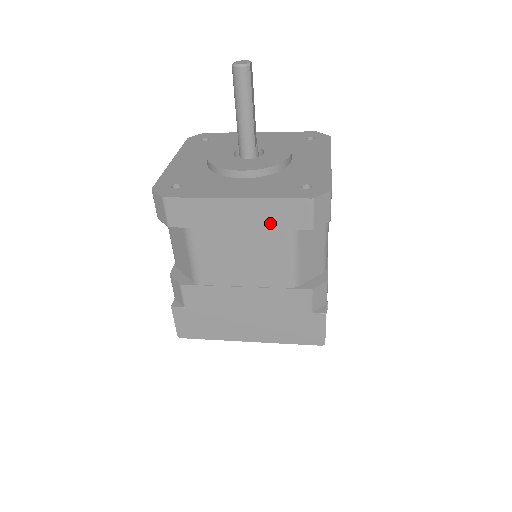
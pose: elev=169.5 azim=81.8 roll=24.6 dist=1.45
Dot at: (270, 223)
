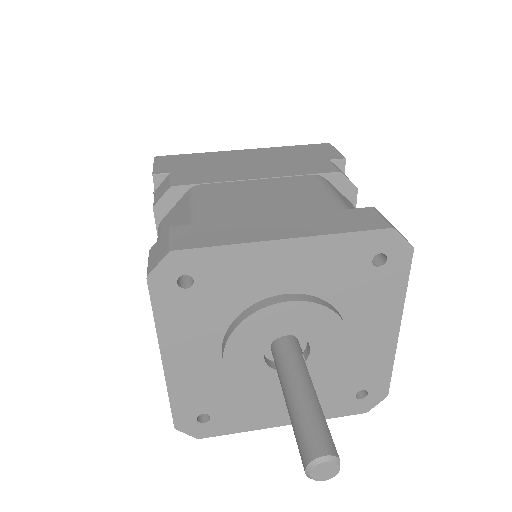
Dot at: occluded
